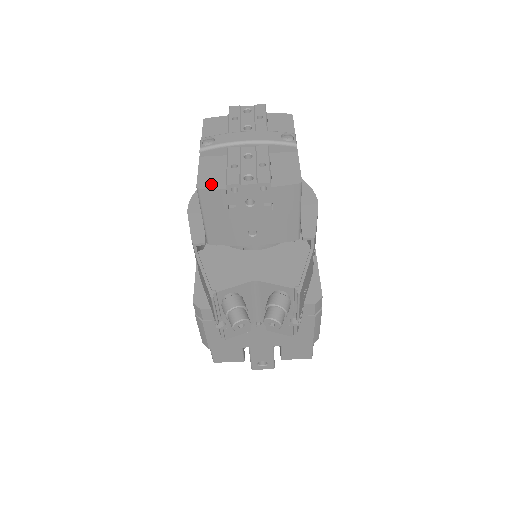
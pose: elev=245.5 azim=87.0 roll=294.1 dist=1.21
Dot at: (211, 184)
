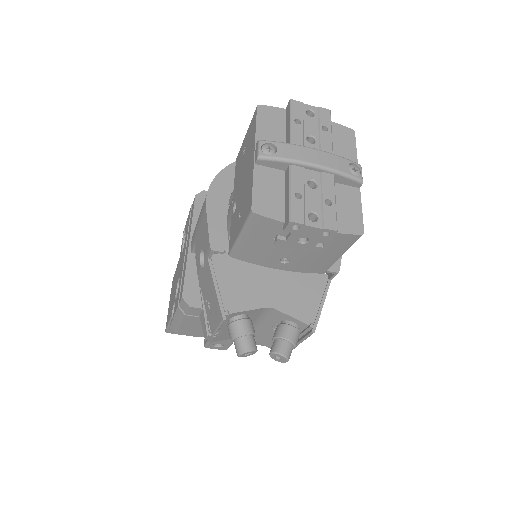
Dot at: (268, 210)
